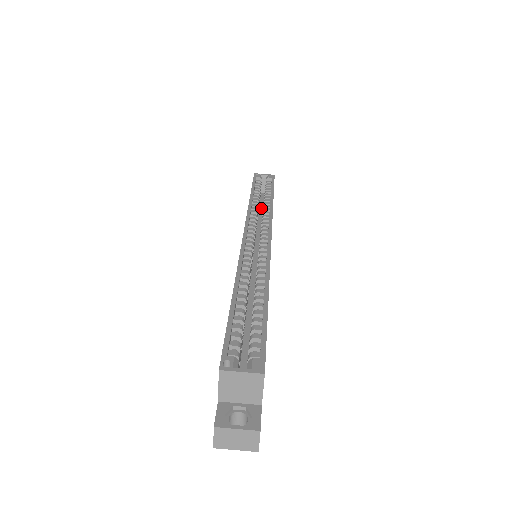
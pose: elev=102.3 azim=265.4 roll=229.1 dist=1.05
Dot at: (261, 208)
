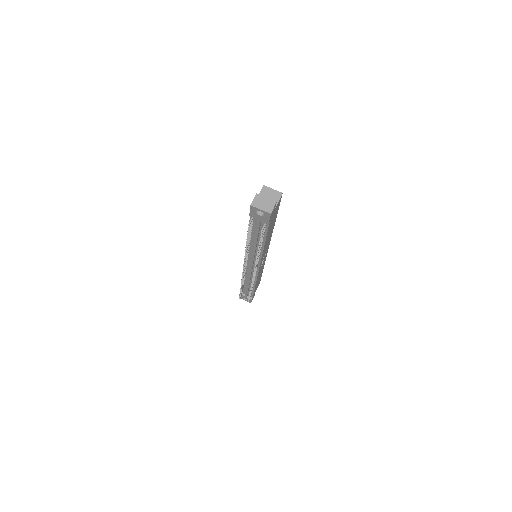
Dot at: occluded
